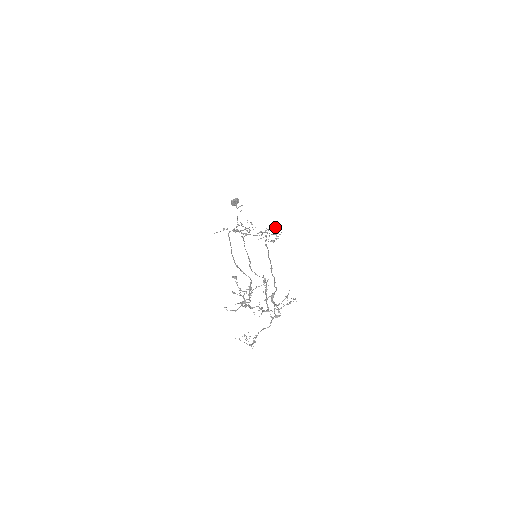
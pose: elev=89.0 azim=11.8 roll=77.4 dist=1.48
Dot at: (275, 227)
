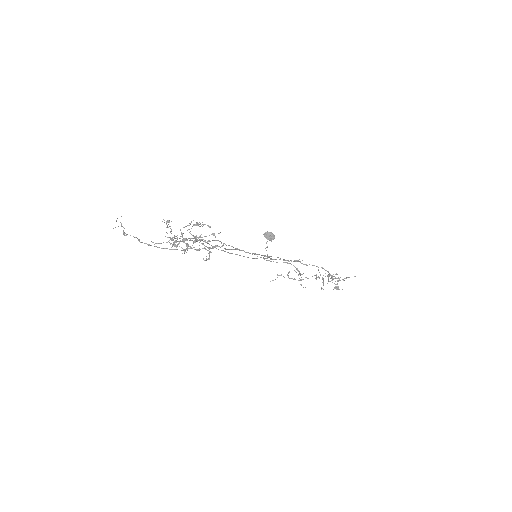
Dot at: occluded
